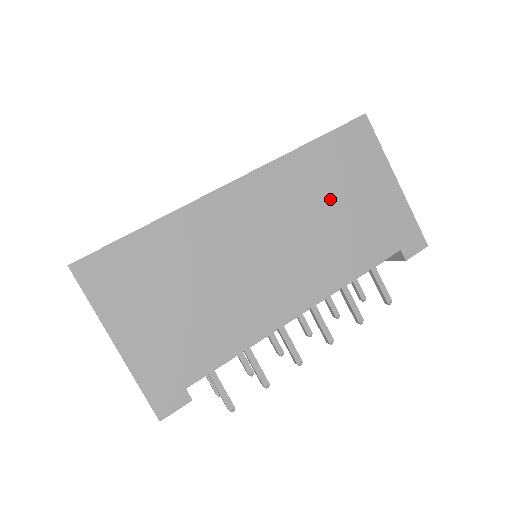
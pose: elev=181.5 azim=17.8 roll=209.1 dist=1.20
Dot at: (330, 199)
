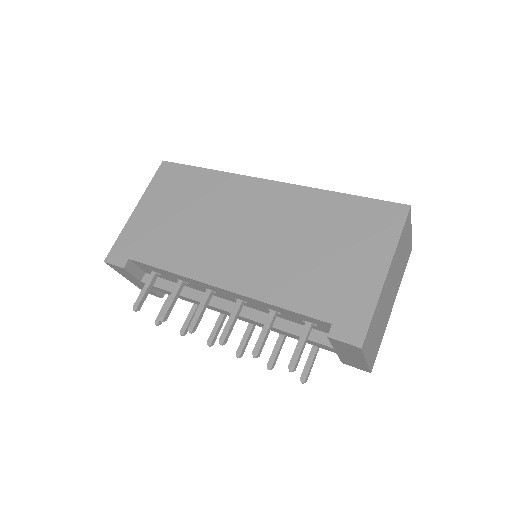
Dot at: (317, 238)
